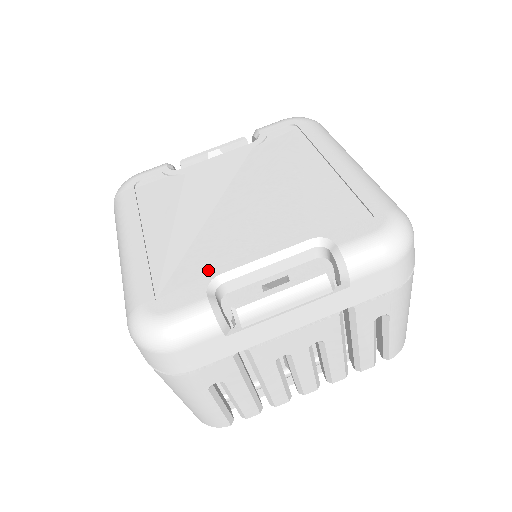
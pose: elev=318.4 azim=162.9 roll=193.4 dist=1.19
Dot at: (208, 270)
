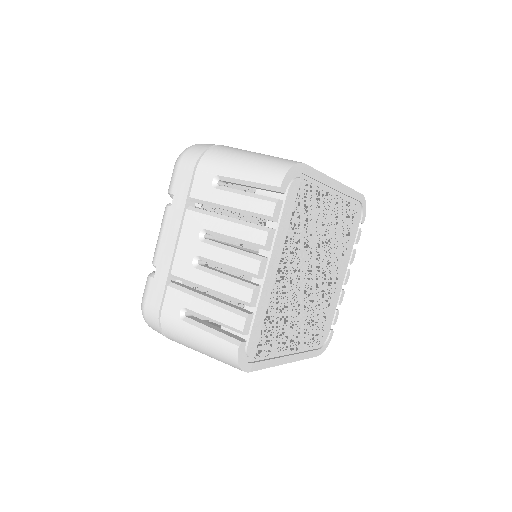
Dot at: occluded
